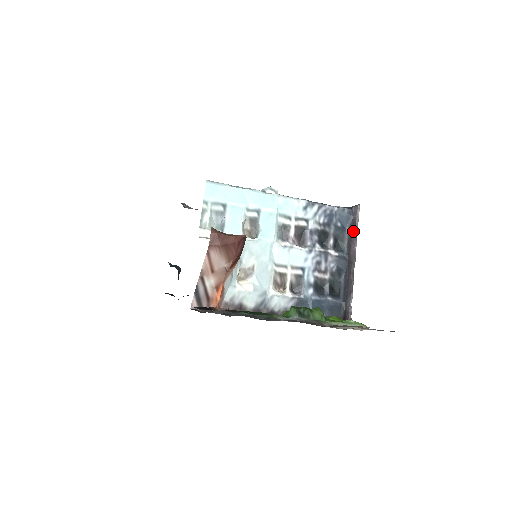
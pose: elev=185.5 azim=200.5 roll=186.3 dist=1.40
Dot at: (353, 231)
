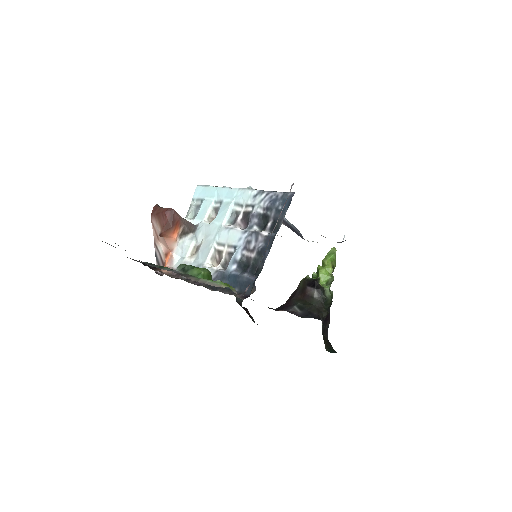
Dot at: occluded
